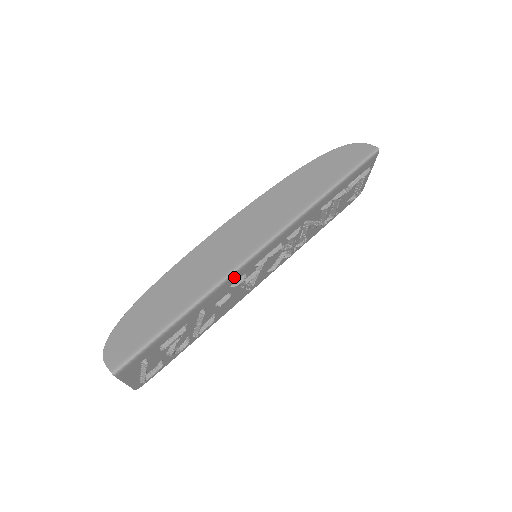
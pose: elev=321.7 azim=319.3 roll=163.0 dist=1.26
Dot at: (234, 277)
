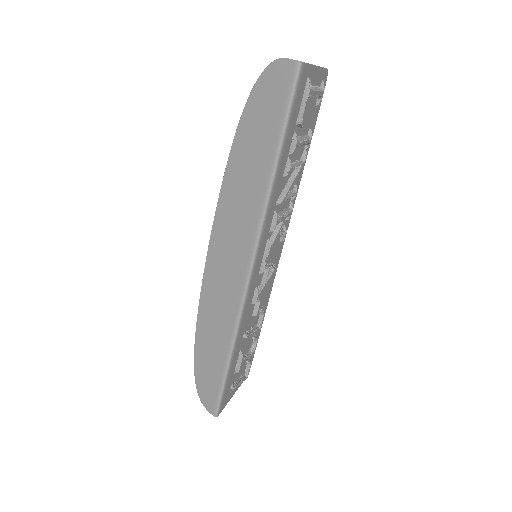
Dot at: (247, 305)
